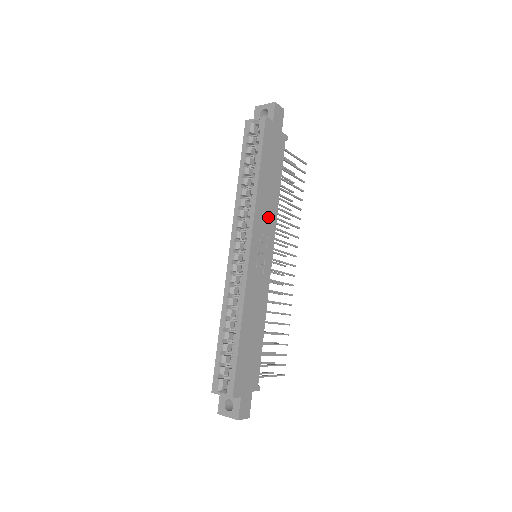
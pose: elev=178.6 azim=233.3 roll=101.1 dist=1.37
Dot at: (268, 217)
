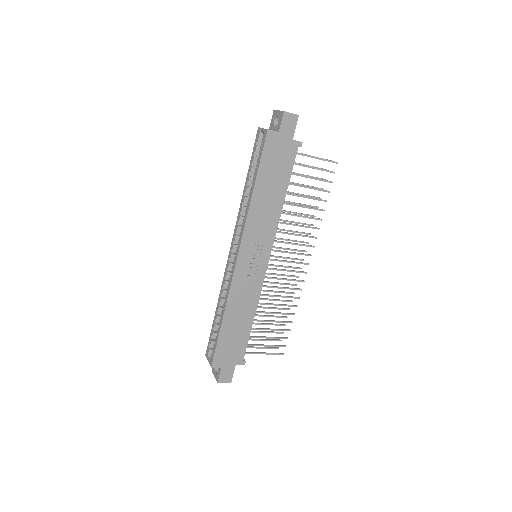
Dot at: (265, 225)
